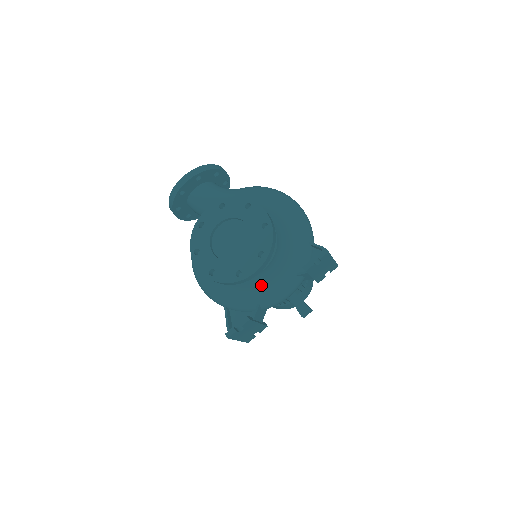
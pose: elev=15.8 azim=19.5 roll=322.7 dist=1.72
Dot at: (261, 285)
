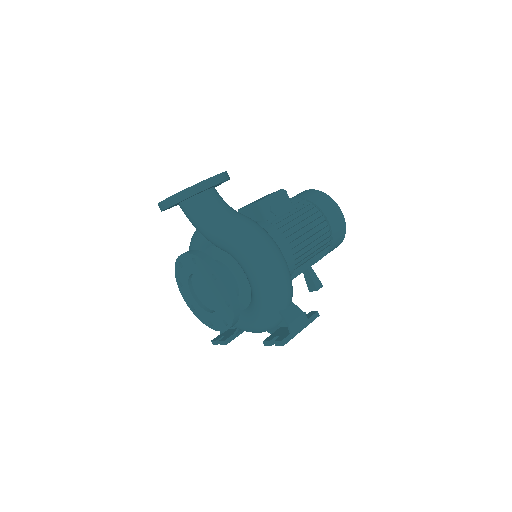
Dot at: (236, 324)
